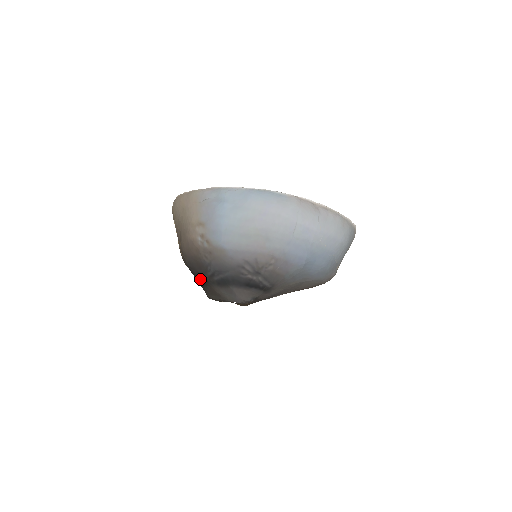
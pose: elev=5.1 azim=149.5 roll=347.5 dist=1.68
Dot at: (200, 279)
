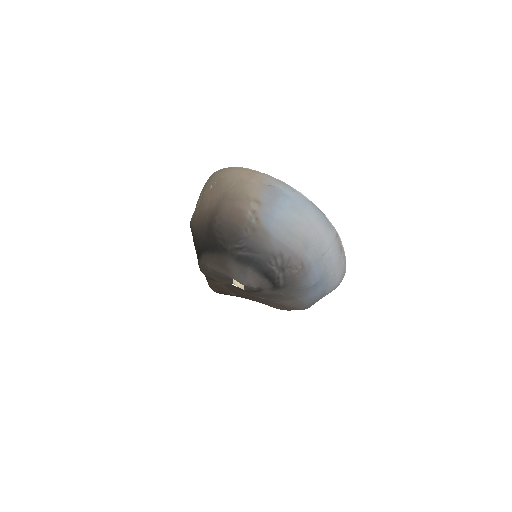
Dot at: (218, 245)
